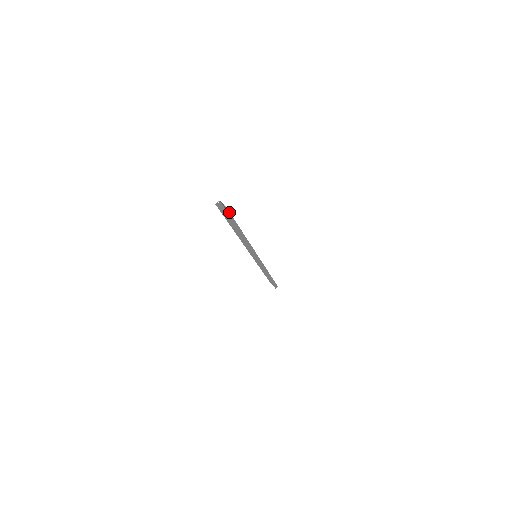
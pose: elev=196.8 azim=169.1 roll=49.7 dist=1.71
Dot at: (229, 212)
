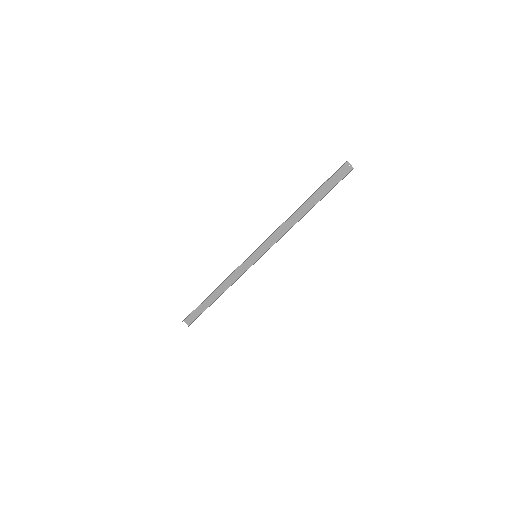
Dot at: (347, 174)
